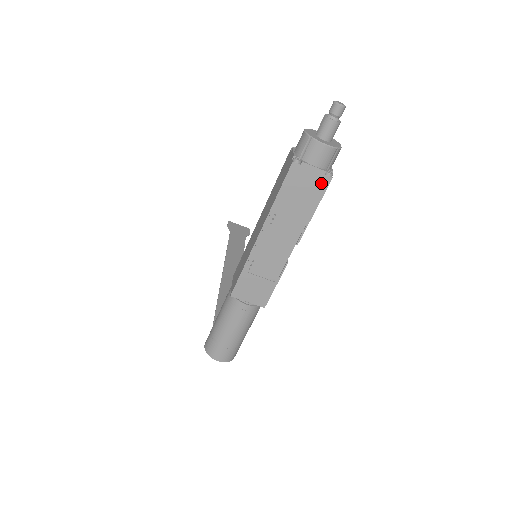
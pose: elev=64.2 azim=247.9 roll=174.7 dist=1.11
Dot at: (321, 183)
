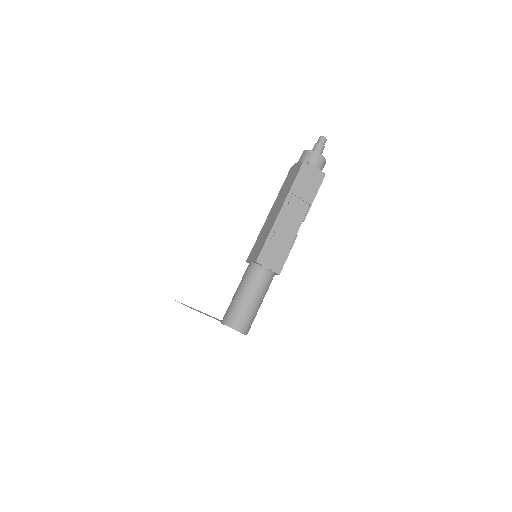
Dot at: (319, 178)
